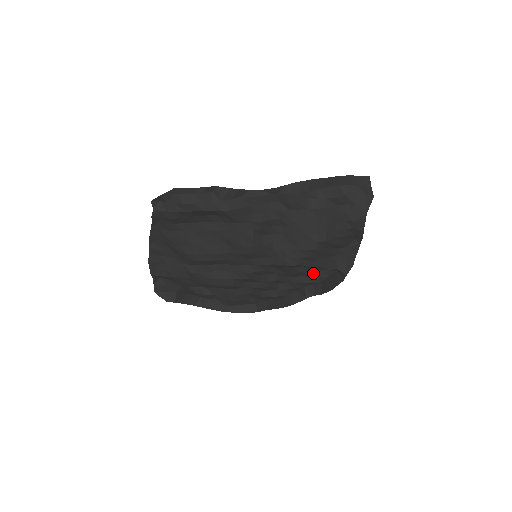
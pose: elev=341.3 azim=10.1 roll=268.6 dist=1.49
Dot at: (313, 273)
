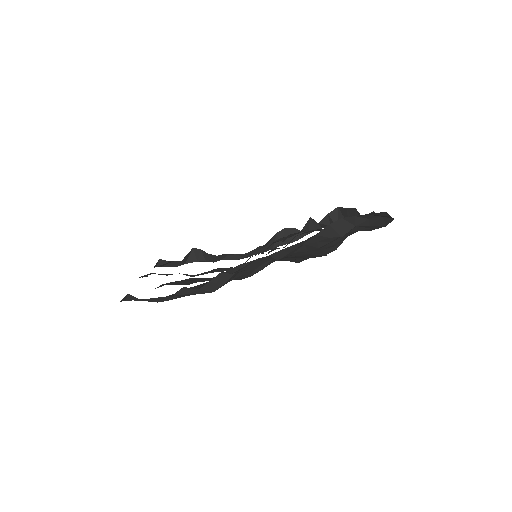
Dot at: occluded
